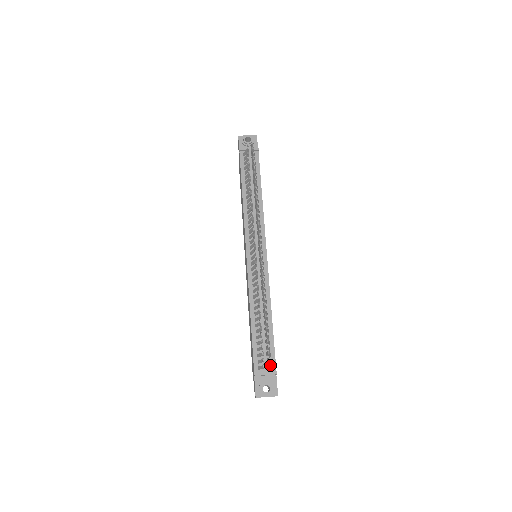
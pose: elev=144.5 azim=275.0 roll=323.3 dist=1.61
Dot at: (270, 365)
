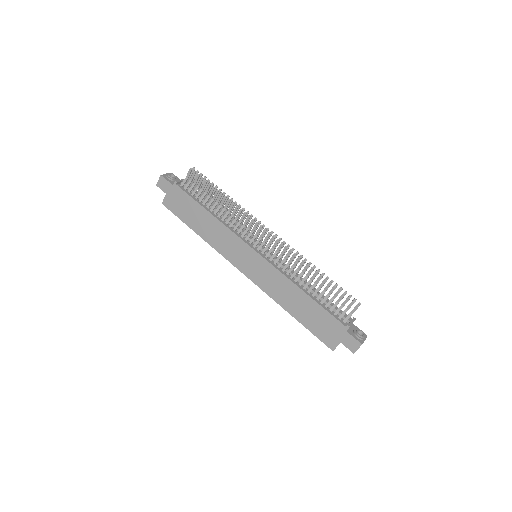
Dot at: (360, 303)
